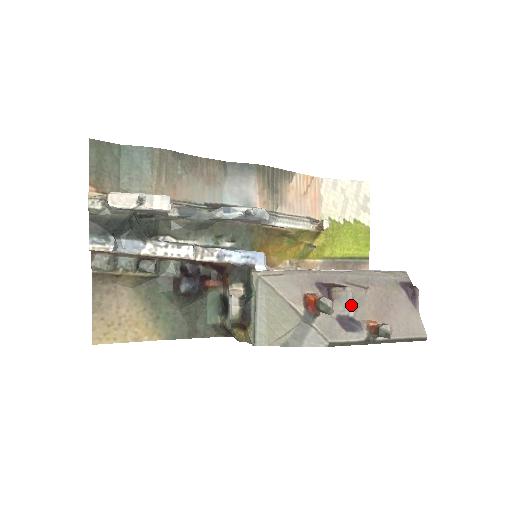
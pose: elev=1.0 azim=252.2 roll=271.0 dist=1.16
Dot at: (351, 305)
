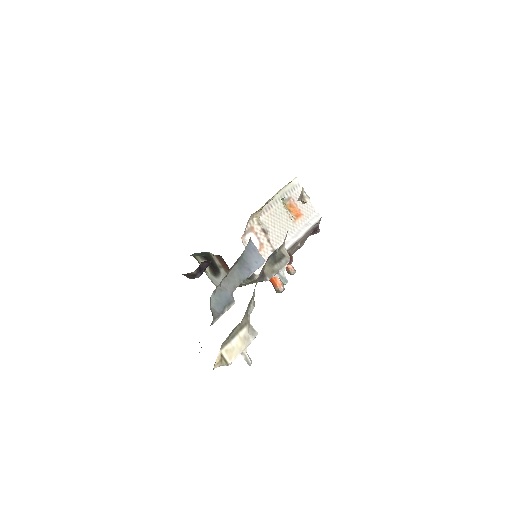
Dot at: occluded
